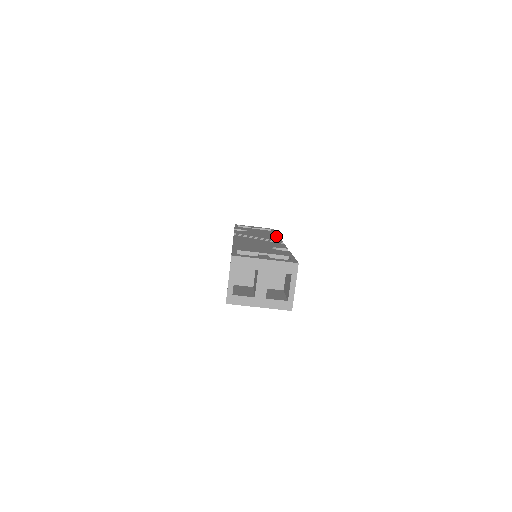
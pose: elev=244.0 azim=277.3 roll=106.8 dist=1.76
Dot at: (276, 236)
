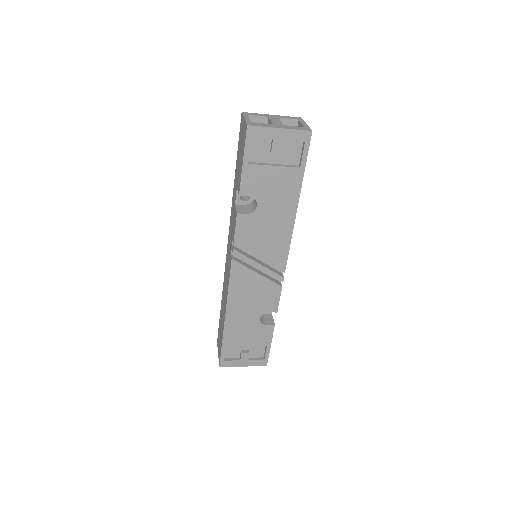
Dot at: (289, 231)
